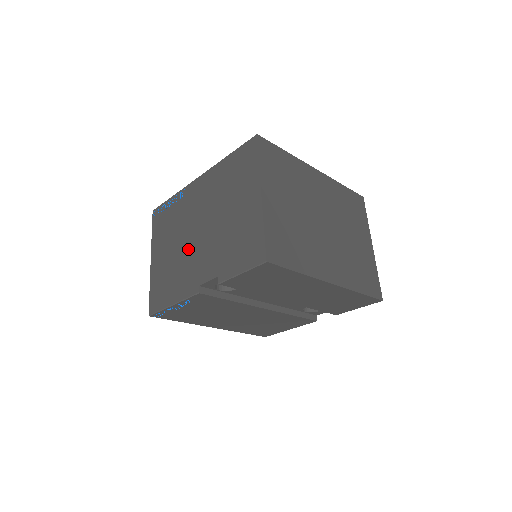
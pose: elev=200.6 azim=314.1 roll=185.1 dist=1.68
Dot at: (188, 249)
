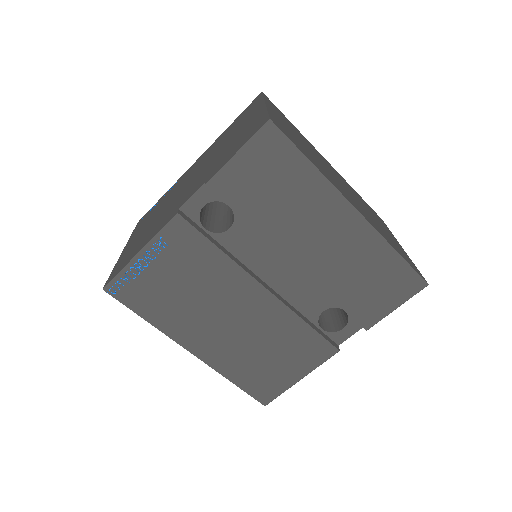
Dot at: (172, 202)
